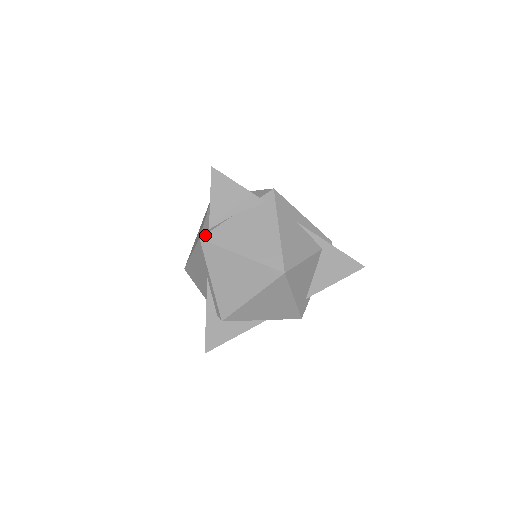
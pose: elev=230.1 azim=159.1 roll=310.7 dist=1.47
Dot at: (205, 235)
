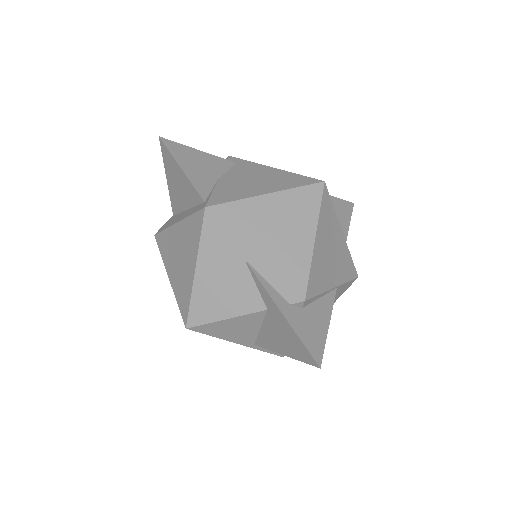
Dot at: (208, 202)
